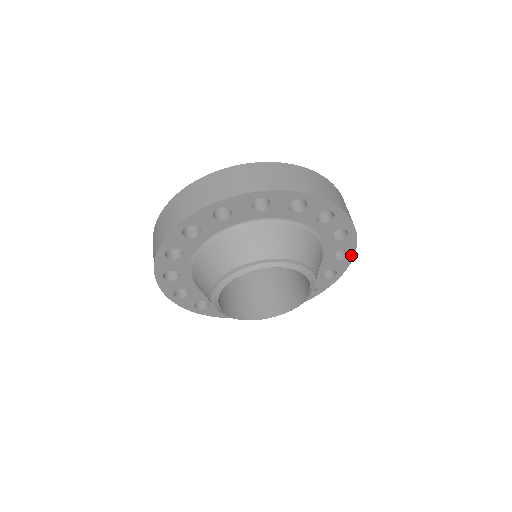
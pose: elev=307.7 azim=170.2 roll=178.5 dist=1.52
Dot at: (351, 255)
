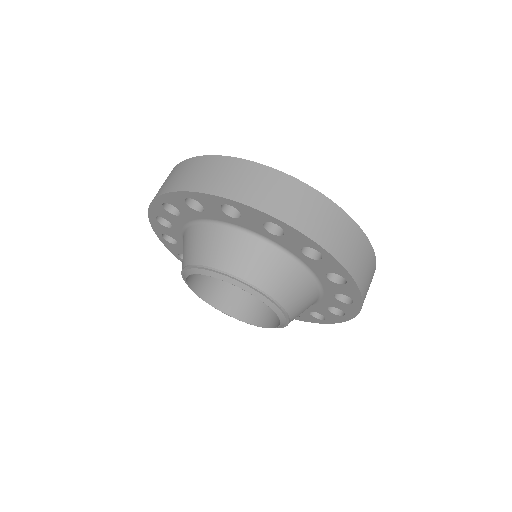
Dot at: (352, 282)
